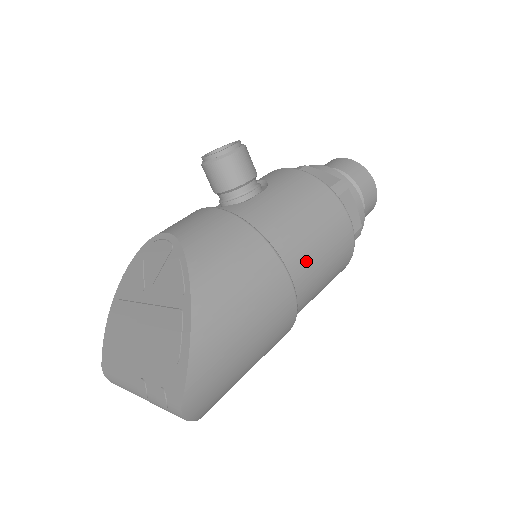
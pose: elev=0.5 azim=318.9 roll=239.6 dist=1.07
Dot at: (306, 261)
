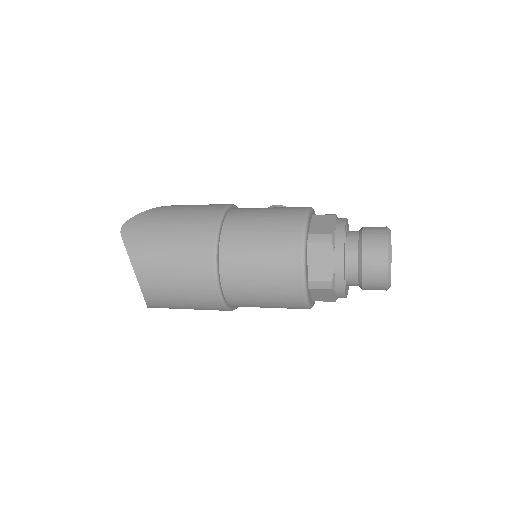
Dot at: (247, 215)
